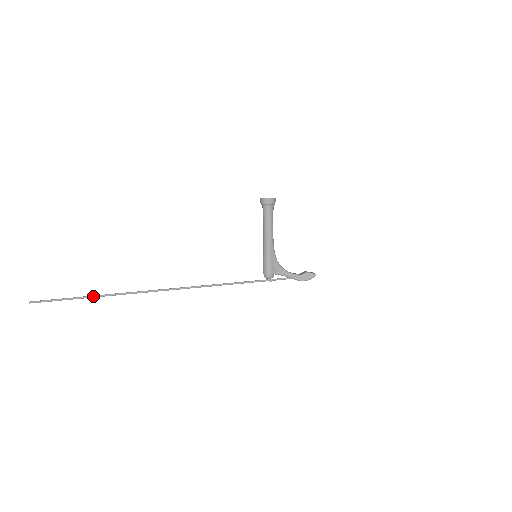
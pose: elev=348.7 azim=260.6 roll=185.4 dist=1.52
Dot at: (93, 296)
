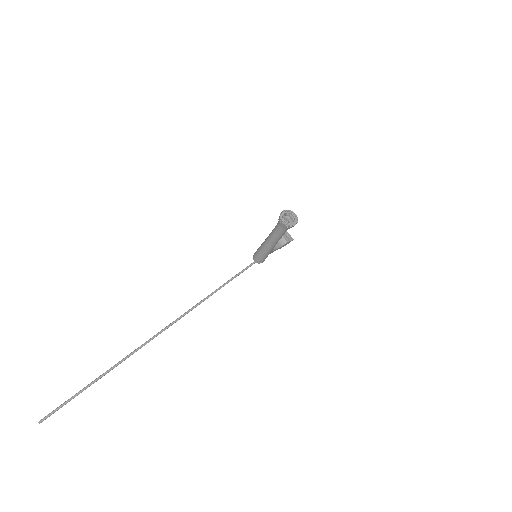
Dot at: occluded
